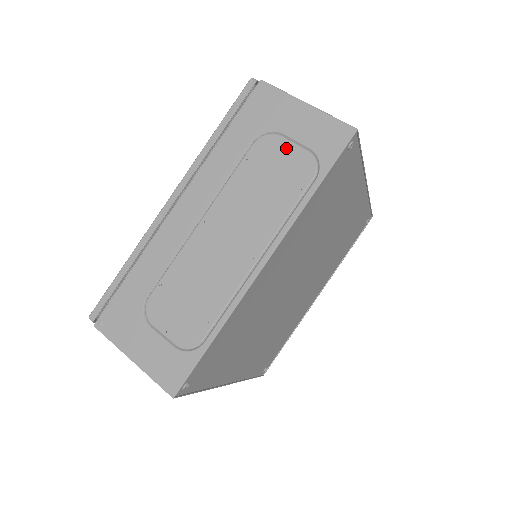
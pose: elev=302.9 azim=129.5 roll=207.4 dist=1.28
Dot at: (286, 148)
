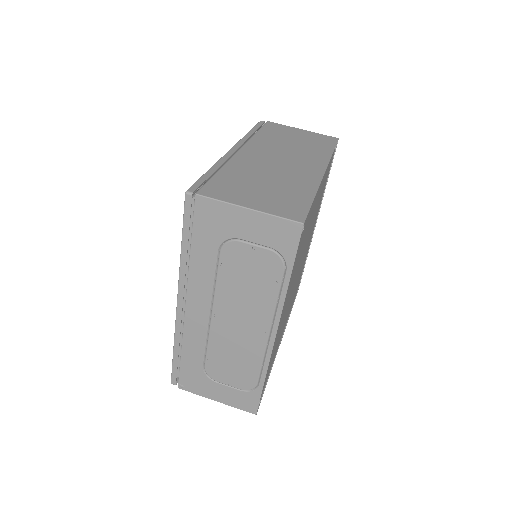
Dot at: (250, 251)
